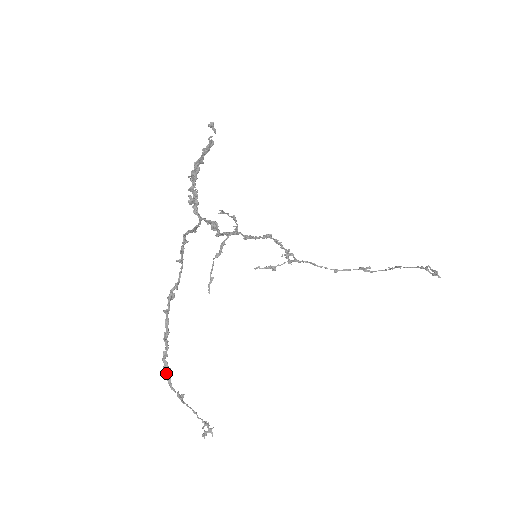
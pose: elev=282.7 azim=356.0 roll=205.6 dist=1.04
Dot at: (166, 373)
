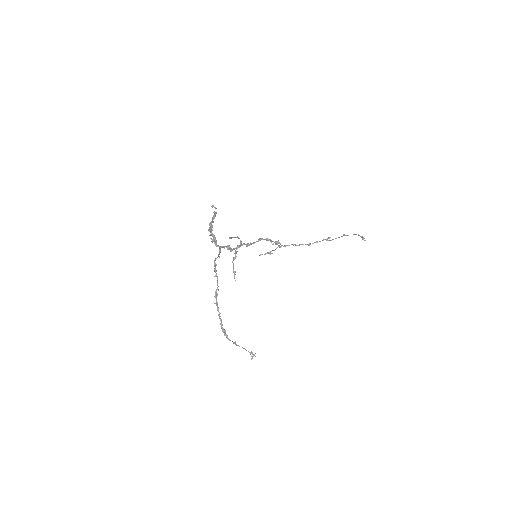
Dot at: (224, 333)
